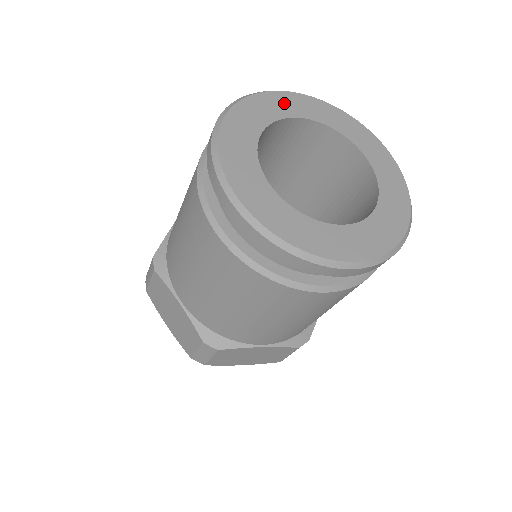
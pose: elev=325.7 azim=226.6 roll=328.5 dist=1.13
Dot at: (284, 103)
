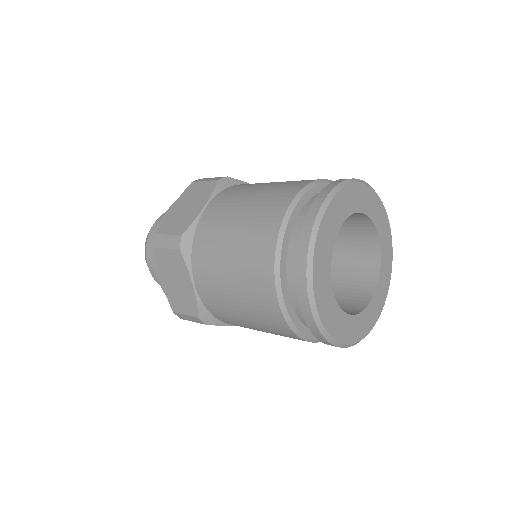
Dot at: (326, 237)
